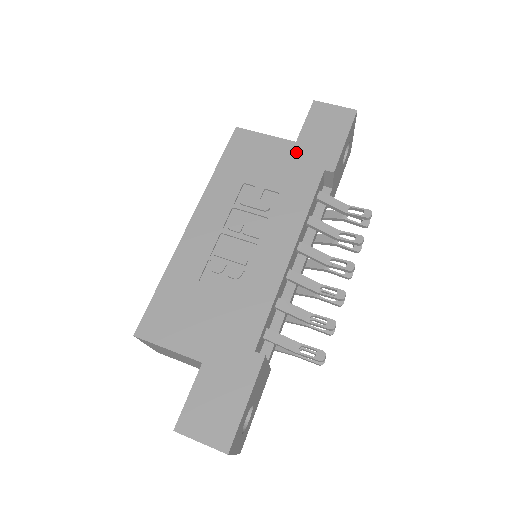
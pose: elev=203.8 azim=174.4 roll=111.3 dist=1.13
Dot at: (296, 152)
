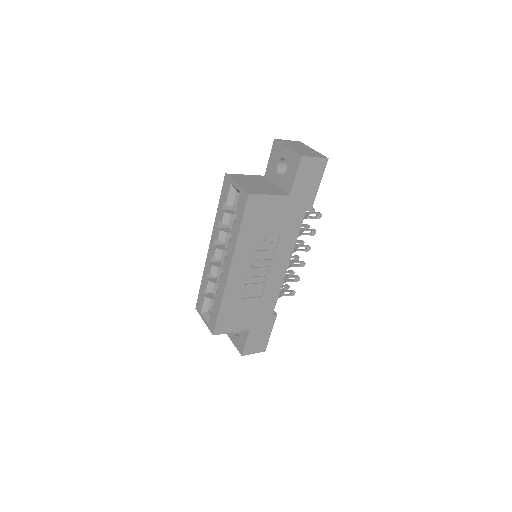
Dot at: (290, 203)
